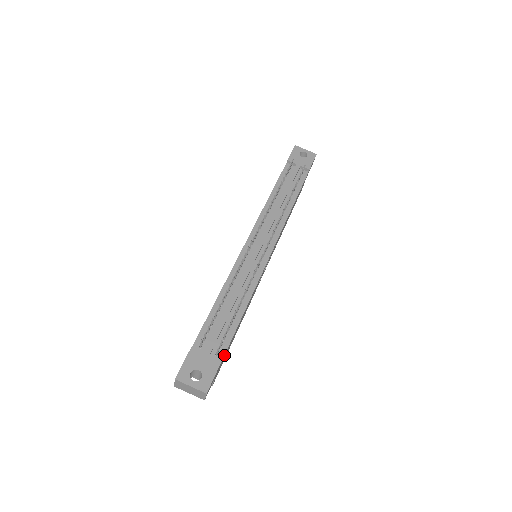
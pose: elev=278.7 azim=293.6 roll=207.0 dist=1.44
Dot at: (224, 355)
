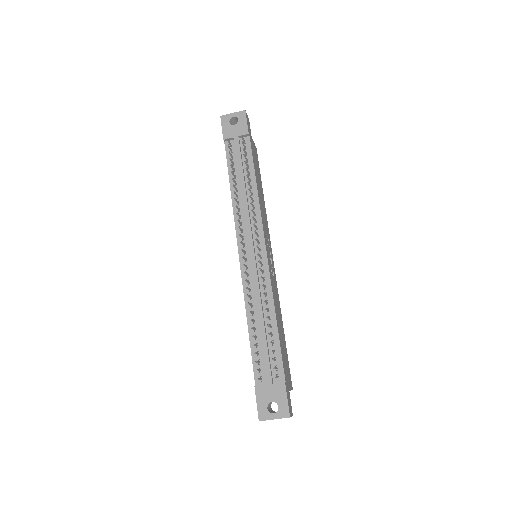
Dot at: (284, 374)
